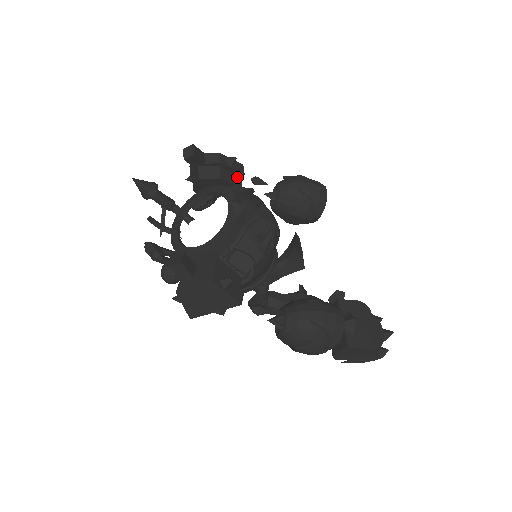
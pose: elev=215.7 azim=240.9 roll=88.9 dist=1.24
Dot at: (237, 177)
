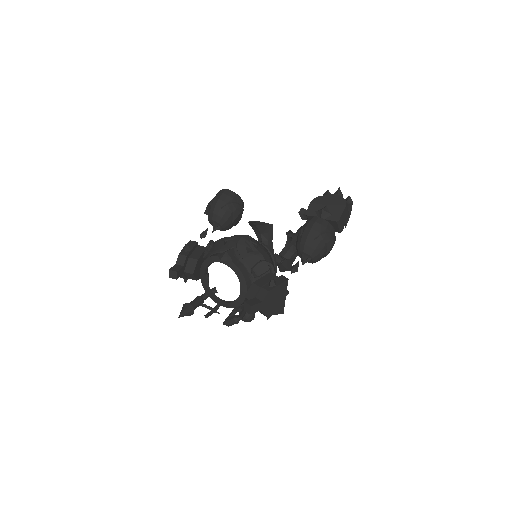
Dot at: (198, 248)
